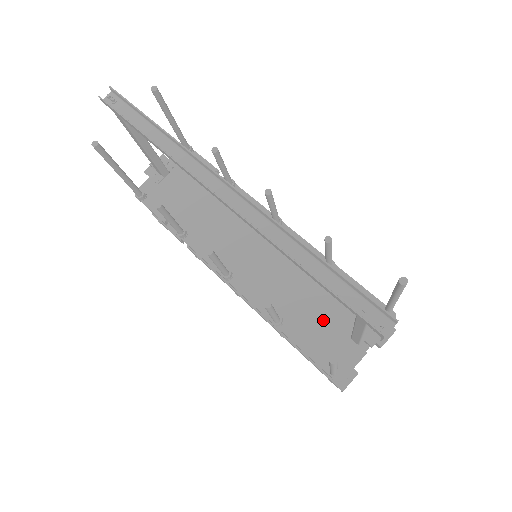
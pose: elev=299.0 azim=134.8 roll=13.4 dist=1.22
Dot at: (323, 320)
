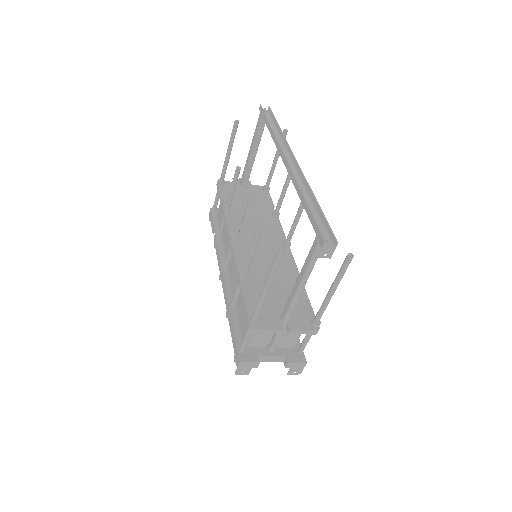
Dot at: (271, 297)
